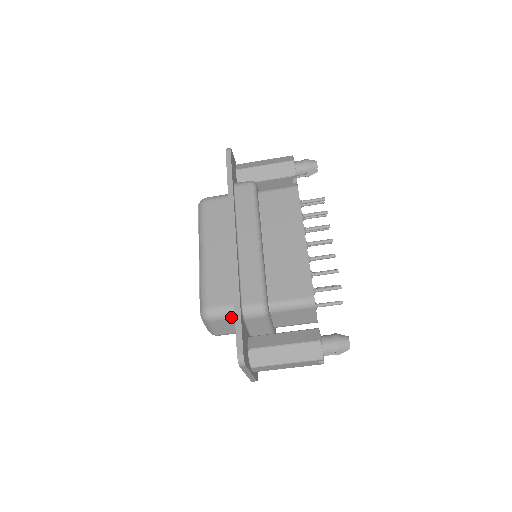
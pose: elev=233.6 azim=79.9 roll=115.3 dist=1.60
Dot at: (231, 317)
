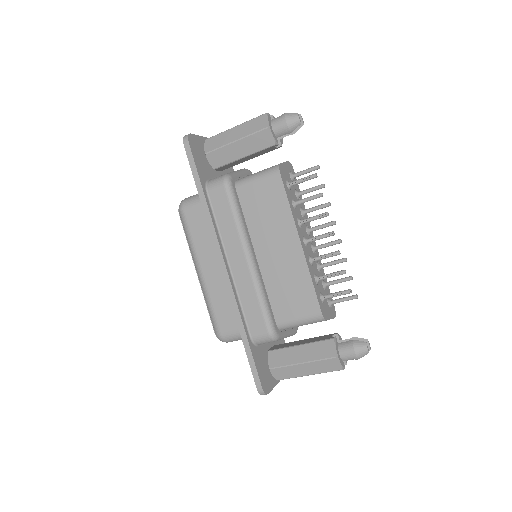
Dot at: occluded
